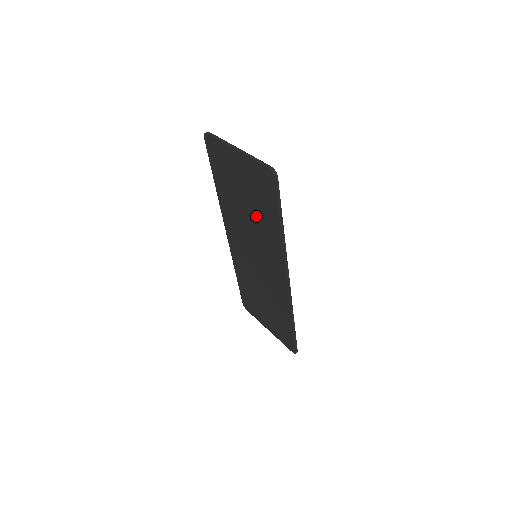
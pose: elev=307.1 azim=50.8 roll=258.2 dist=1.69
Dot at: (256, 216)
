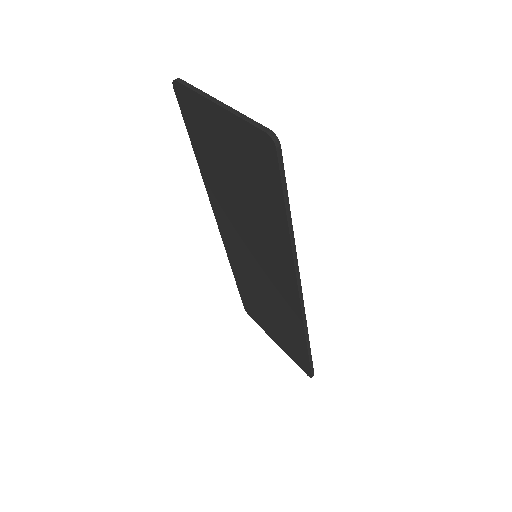
Dot at: (252, 204)
